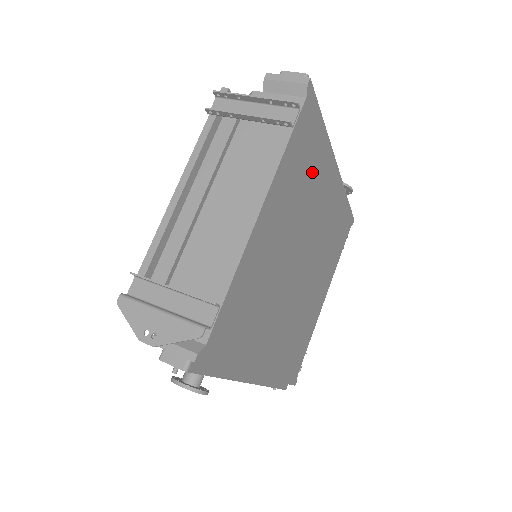
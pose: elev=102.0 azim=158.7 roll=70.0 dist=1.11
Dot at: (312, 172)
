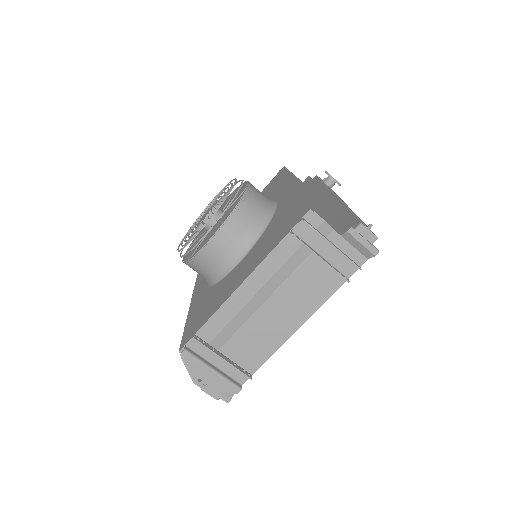
Dot at: occluded
